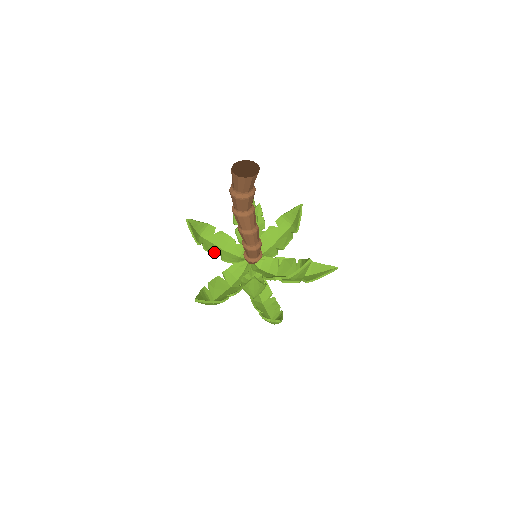
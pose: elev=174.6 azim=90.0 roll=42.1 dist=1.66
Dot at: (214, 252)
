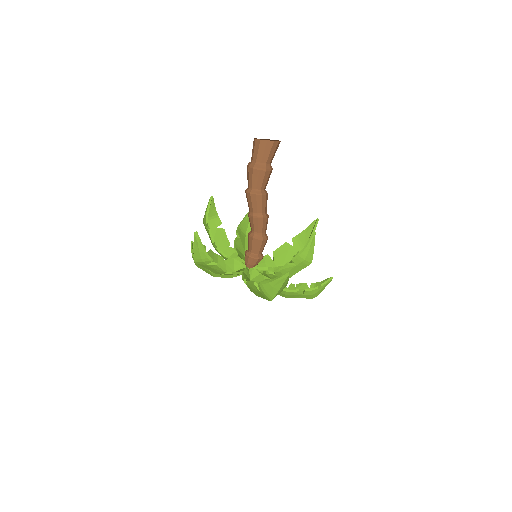
Dot at: (221, 268)
